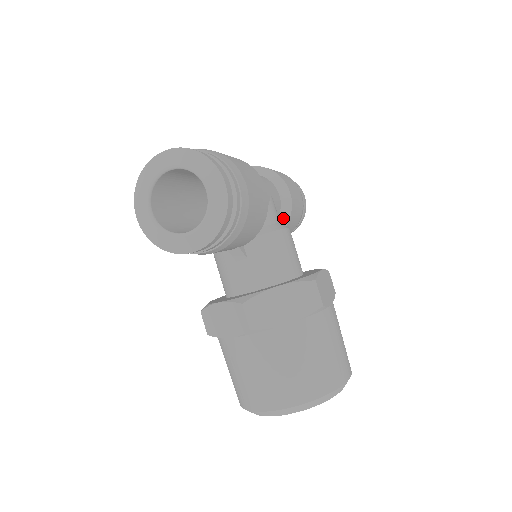
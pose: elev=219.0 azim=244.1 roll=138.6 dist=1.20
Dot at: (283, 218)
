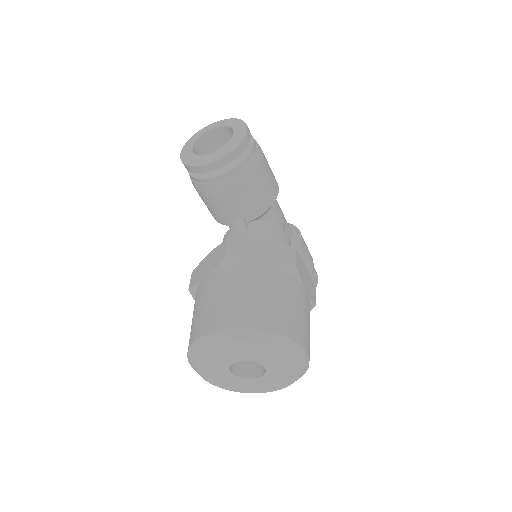
Dot at: occluded
